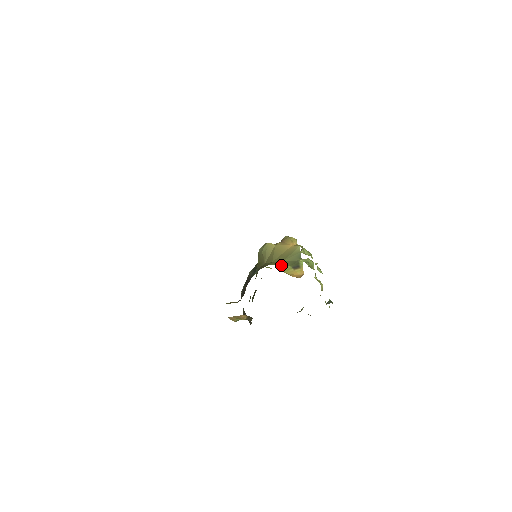
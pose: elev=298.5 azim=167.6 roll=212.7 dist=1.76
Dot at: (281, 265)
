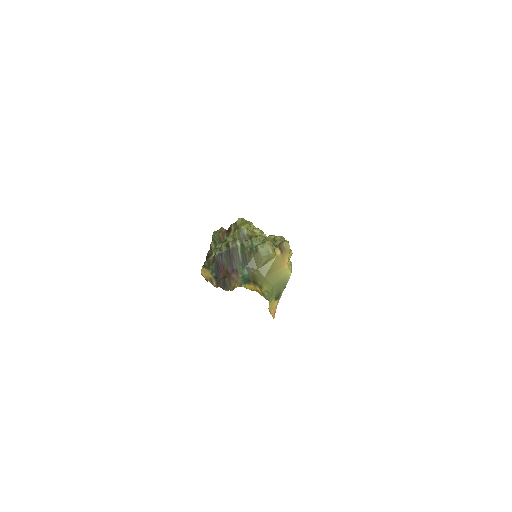
Dot at: (270, 296)
